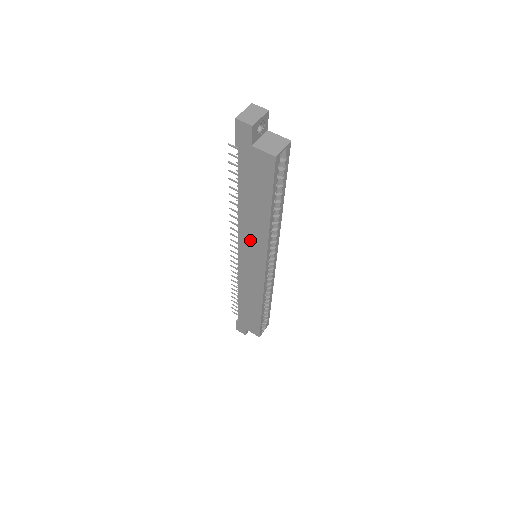
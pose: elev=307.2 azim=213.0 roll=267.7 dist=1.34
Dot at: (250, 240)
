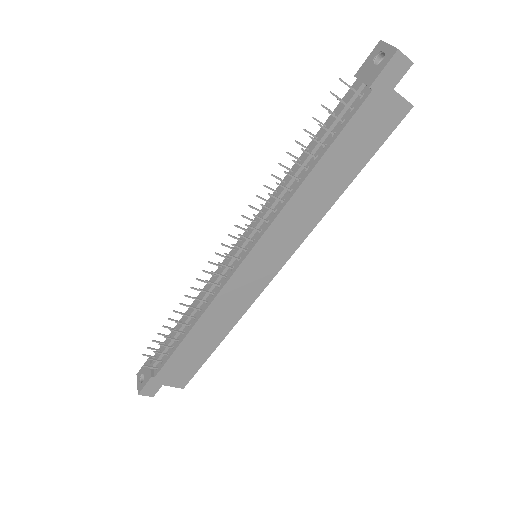
Dot at: (288, 227)
